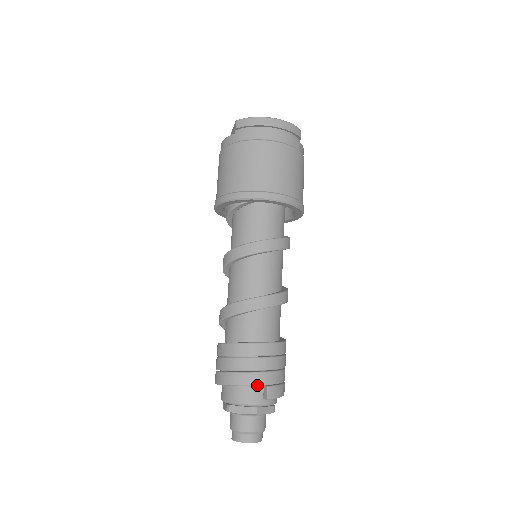
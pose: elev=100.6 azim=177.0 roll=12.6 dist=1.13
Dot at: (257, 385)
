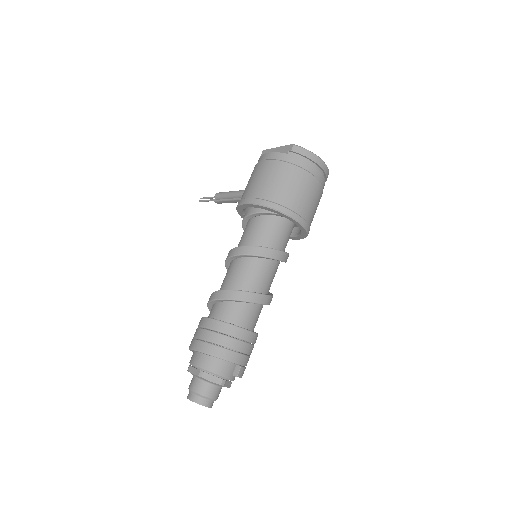
Dot at: (235, 363)
